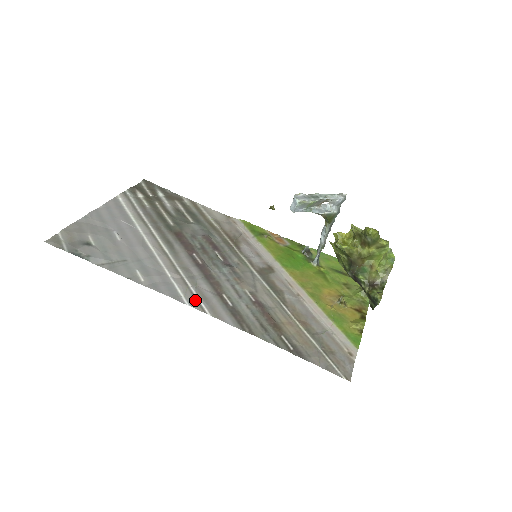
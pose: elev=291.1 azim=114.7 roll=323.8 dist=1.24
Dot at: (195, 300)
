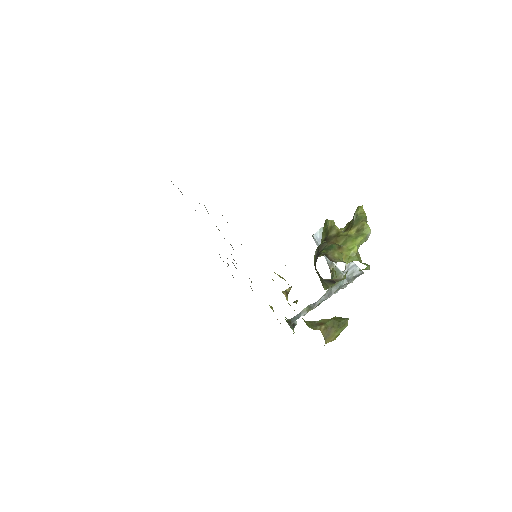
Dot at: occluded
